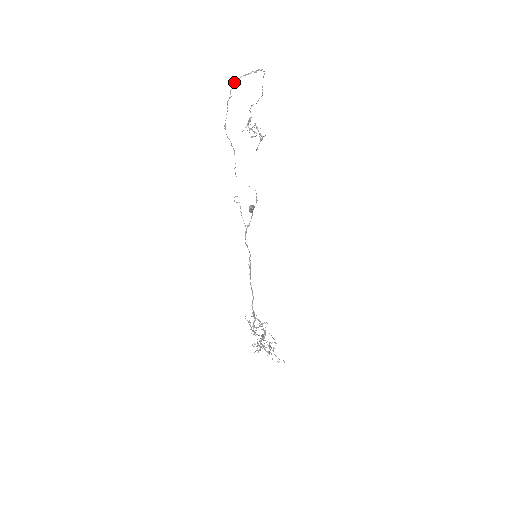
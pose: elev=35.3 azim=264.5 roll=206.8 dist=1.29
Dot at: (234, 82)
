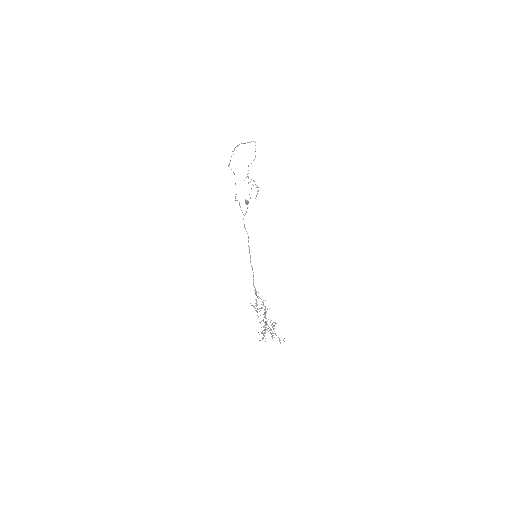
Dot at: (235, 147)
